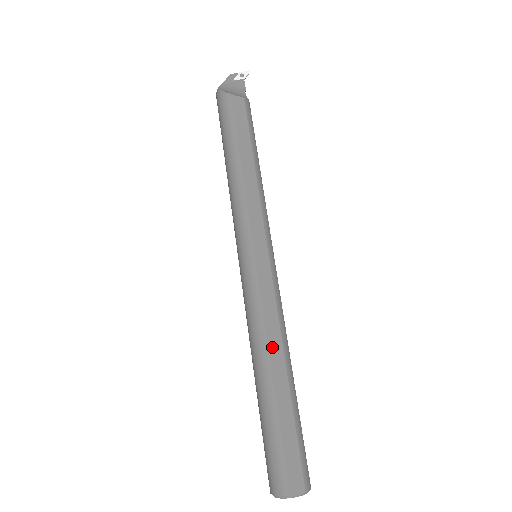
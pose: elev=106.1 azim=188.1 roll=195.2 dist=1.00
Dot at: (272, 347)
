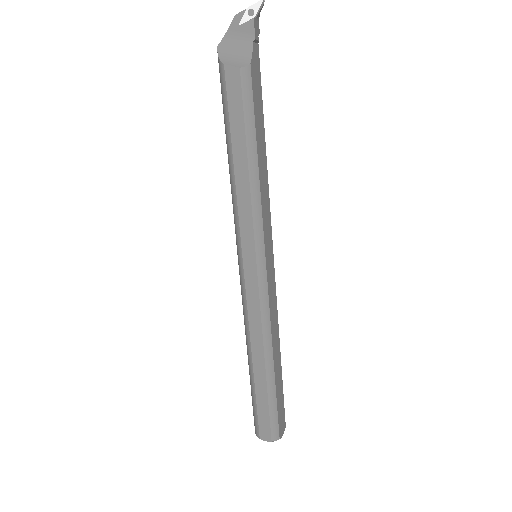
Dot at: (254, 345)
